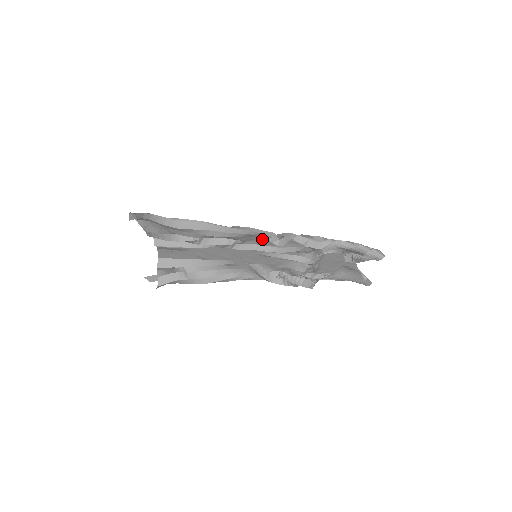
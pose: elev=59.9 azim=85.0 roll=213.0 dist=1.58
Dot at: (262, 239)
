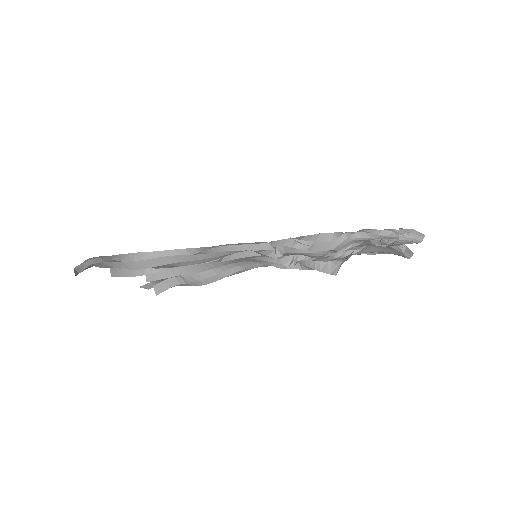
Dot at: occluded
